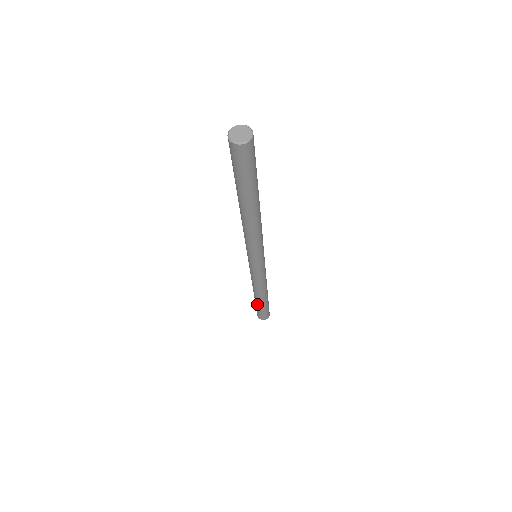
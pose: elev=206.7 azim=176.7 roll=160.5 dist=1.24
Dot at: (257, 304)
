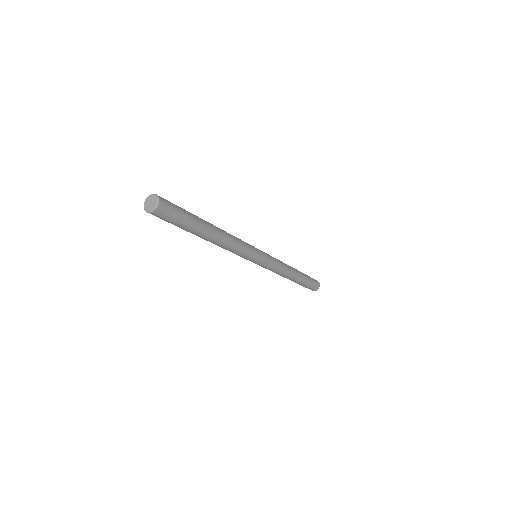
Dot at: (297, 283)
